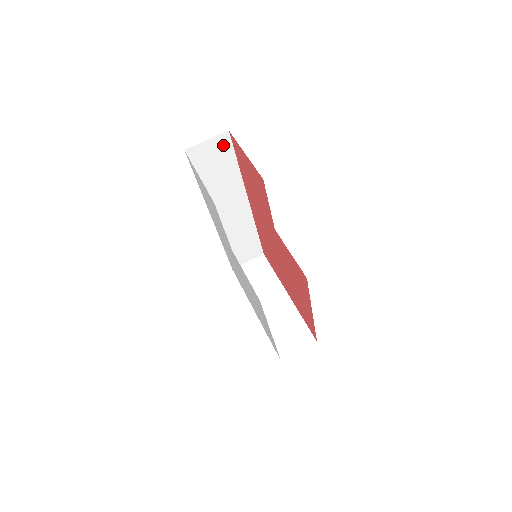
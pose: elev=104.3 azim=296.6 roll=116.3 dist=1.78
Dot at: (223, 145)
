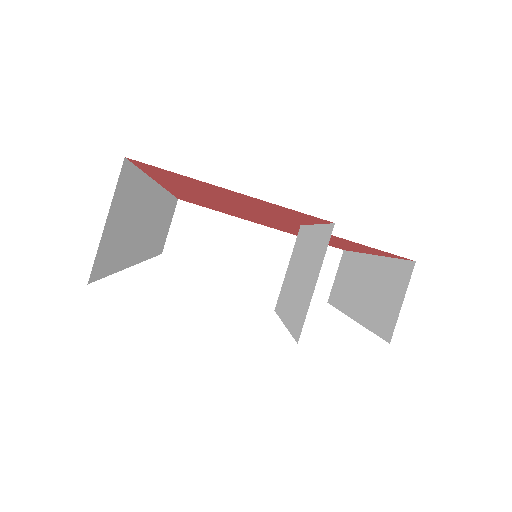
Dot at: (124, 187)
